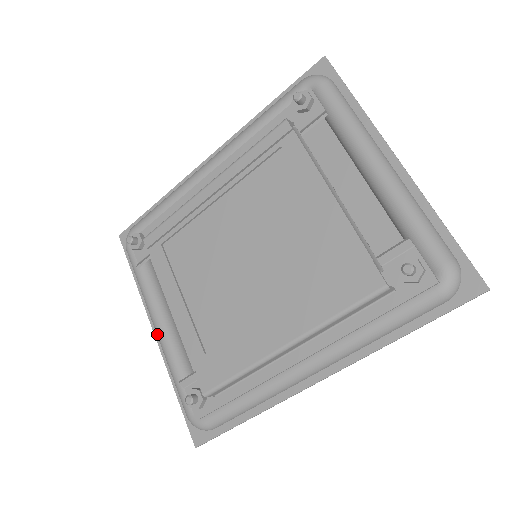
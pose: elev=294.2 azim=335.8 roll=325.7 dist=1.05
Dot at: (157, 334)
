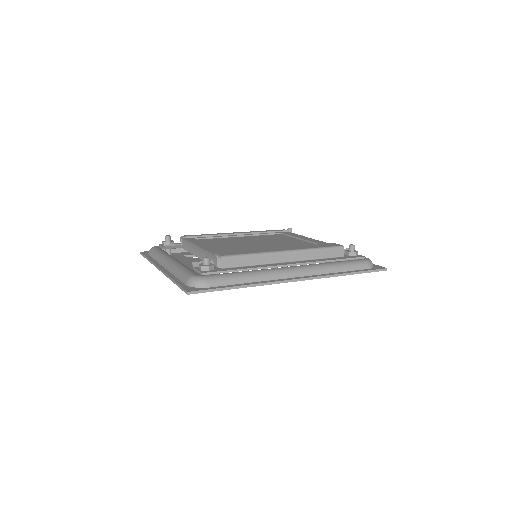
Dot at: (170, 262)
